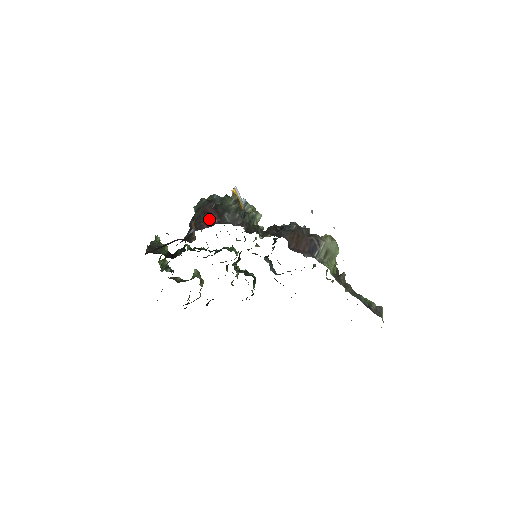
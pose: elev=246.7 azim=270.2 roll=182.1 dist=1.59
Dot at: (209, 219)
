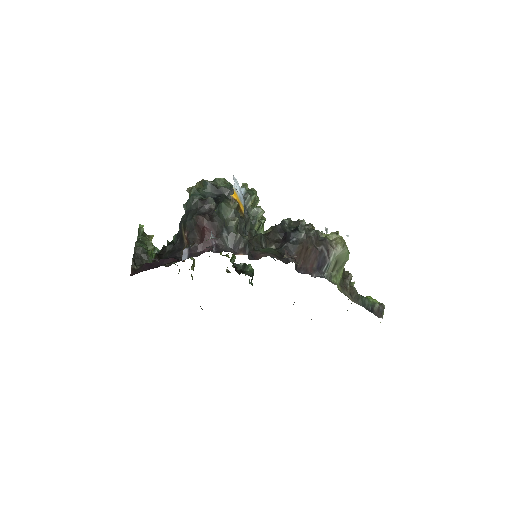
Dot at: (205, 239)
